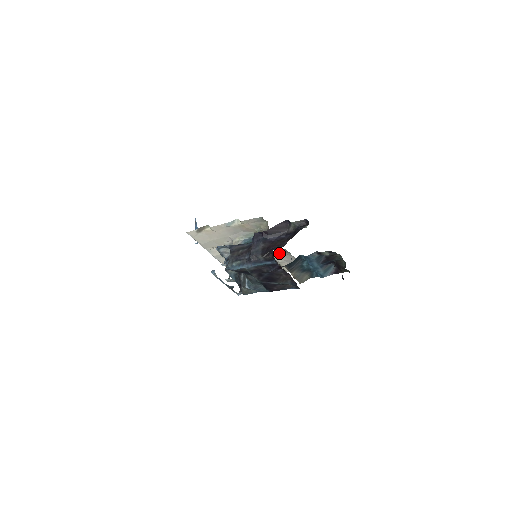
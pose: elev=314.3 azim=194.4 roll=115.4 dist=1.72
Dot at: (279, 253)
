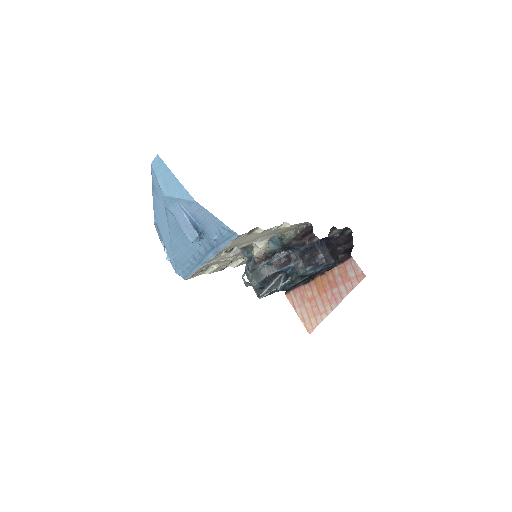
Dot at: occluded
